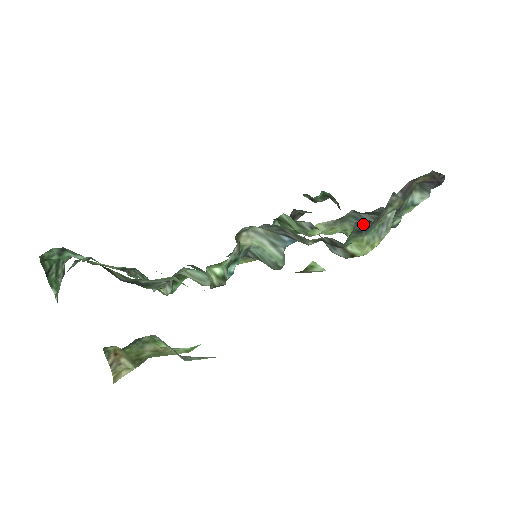
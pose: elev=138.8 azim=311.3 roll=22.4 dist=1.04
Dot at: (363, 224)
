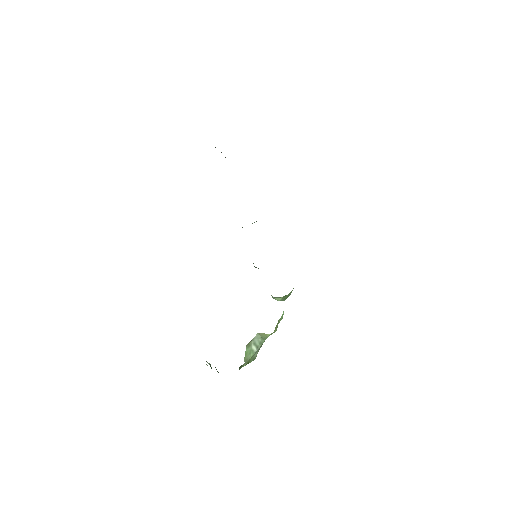
Dot at: occluded
